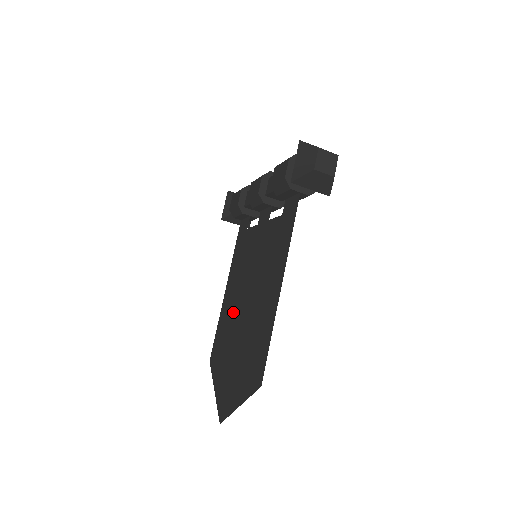
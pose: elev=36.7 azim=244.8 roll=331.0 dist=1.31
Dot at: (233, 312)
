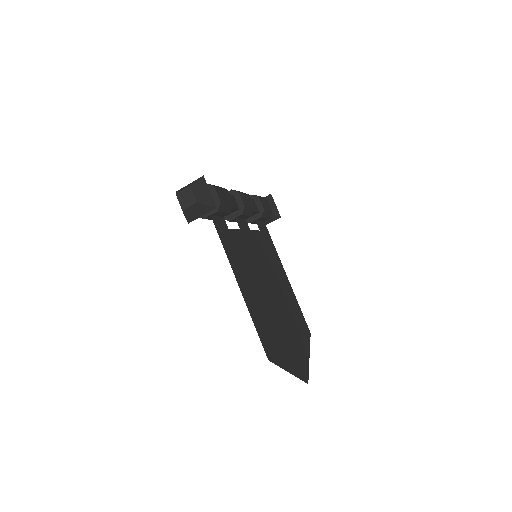
Dot at: (283, 297)
